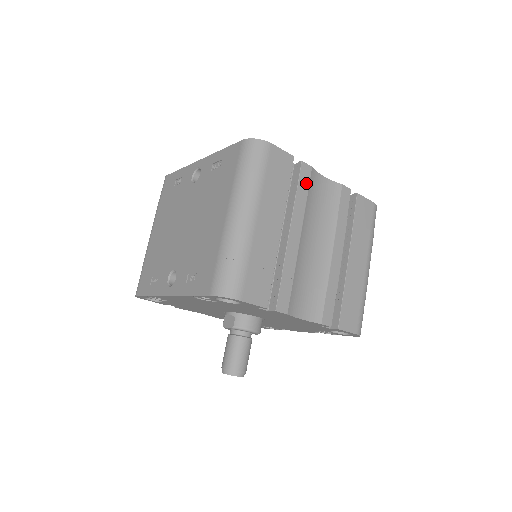
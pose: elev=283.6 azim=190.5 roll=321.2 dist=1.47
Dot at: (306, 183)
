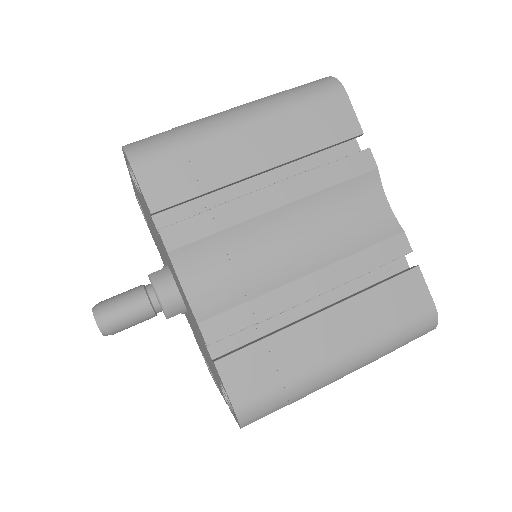
Dot at: (351, 172)
